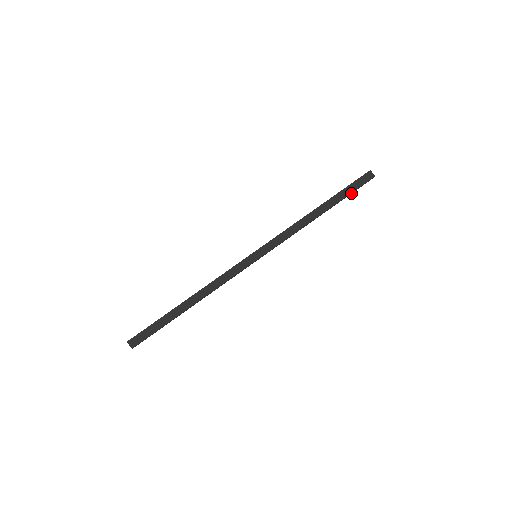
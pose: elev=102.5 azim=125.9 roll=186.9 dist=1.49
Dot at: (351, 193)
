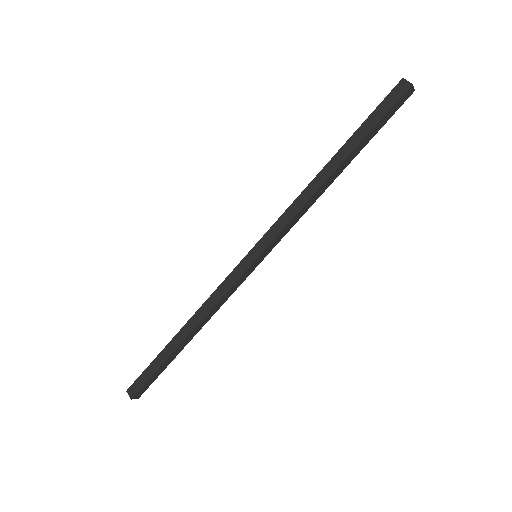
Dot at: (381, 125)
